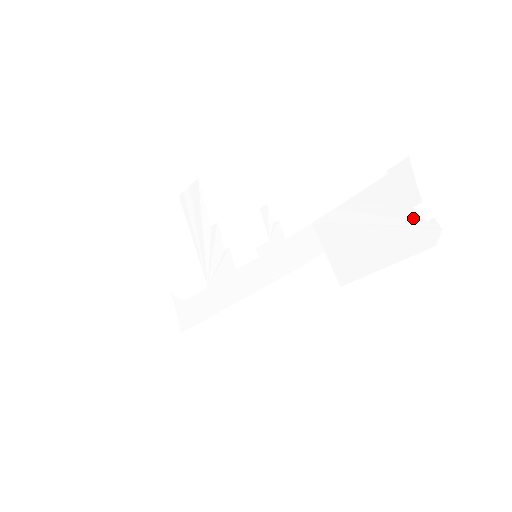
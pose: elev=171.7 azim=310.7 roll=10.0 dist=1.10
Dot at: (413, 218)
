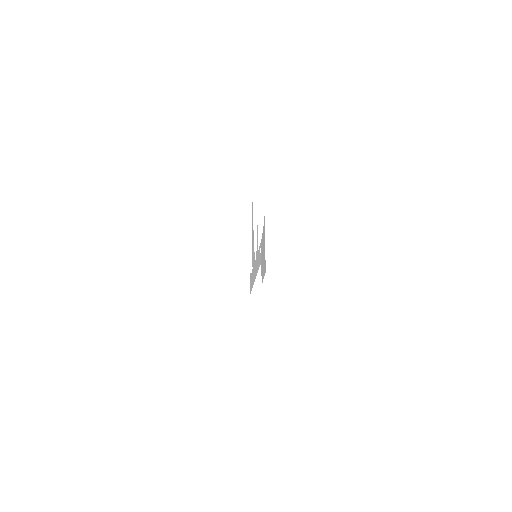
Dot at: (264, 253)
